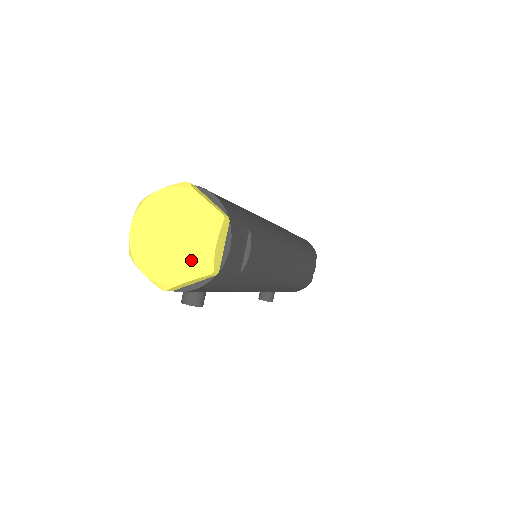
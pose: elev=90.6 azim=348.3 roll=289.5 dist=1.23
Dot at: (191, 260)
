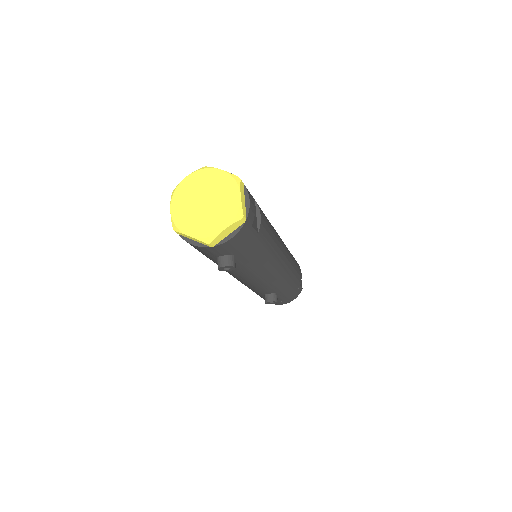
Dot at: (225, 212)
